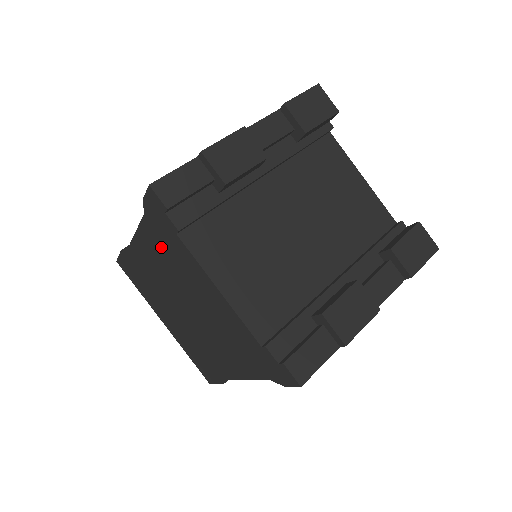
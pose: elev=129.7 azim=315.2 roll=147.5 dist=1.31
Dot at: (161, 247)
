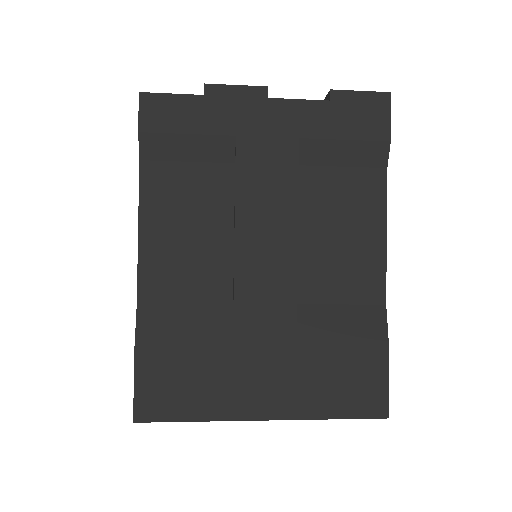
Dot at: occluded
